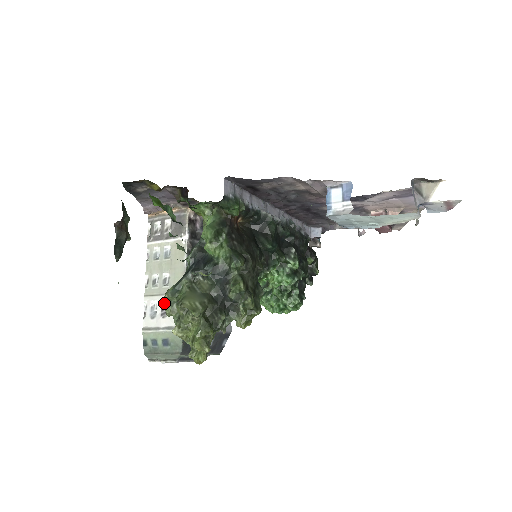
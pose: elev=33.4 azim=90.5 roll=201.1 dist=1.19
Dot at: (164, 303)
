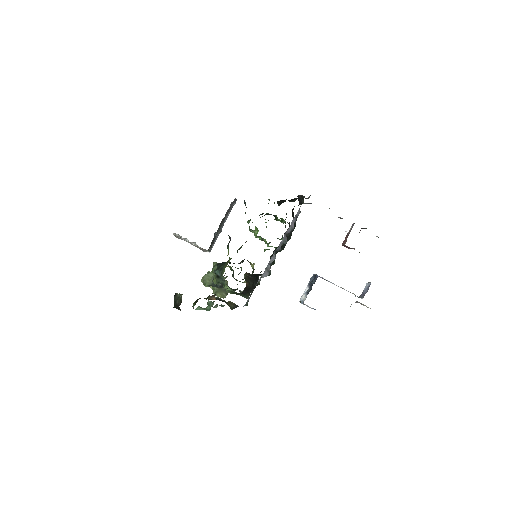
Dot at: occluded
